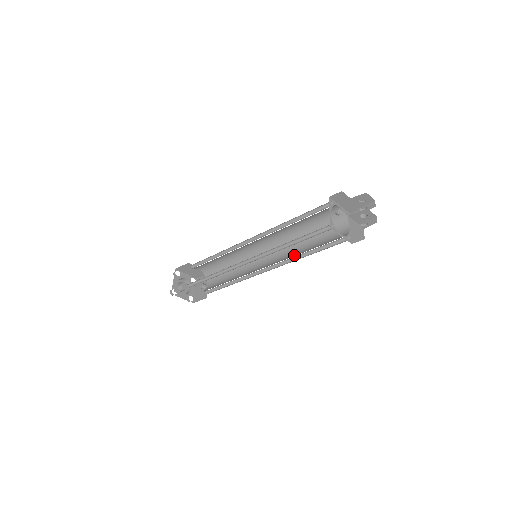
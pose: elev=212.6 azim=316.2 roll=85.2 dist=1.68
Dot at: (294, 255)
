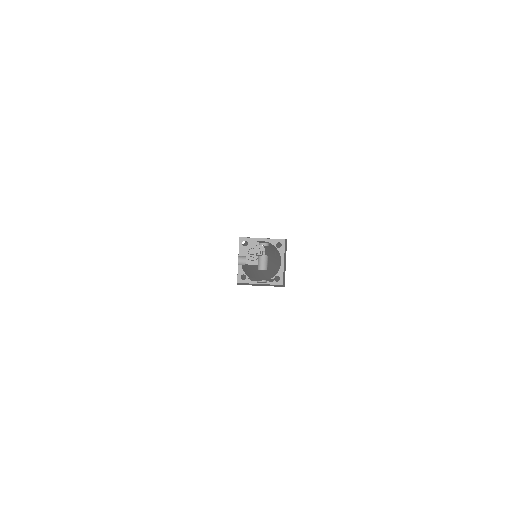
Dot at: (270, 268)
